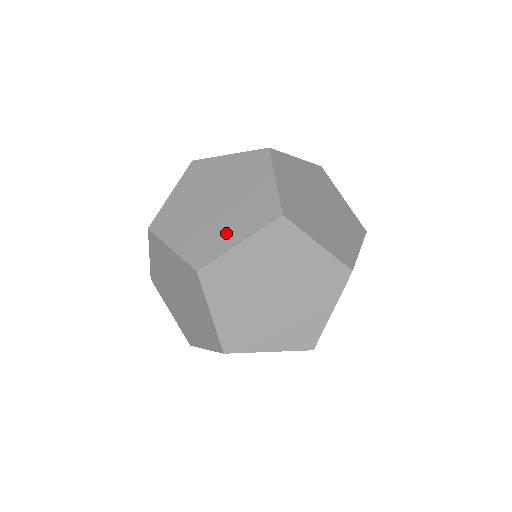
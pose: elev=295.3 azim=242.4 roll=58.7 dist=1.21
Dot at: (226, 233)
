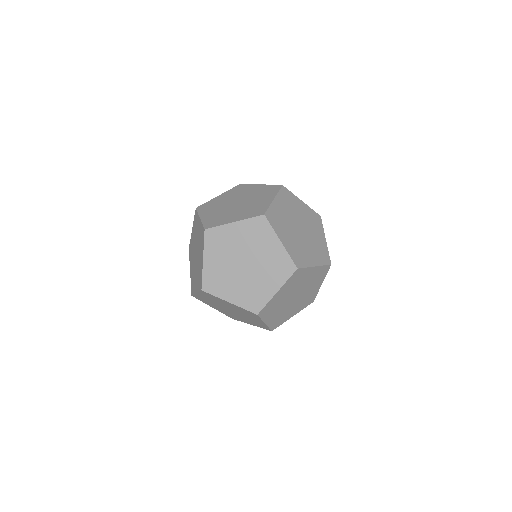
Dot at: (231, 217)
